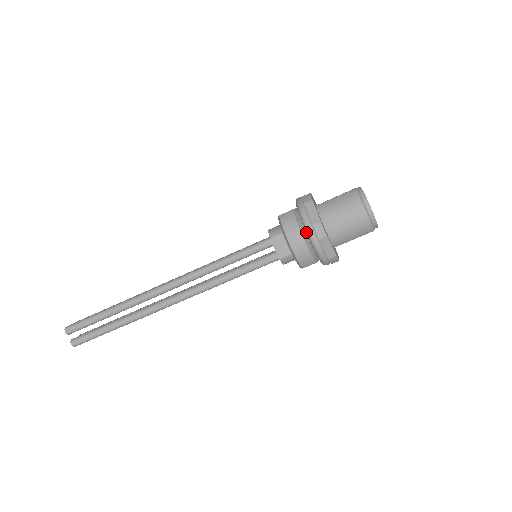
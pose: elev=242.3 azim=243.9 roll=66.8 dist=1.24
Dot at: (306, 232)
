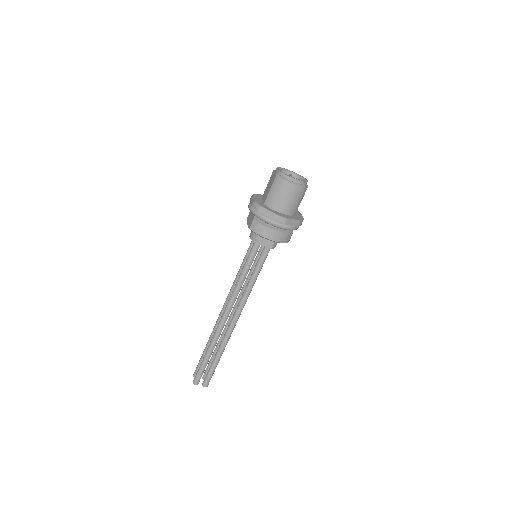
Dot at: (274, 226)
